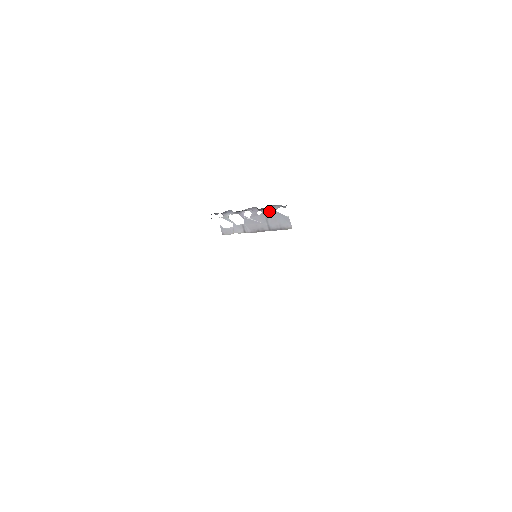
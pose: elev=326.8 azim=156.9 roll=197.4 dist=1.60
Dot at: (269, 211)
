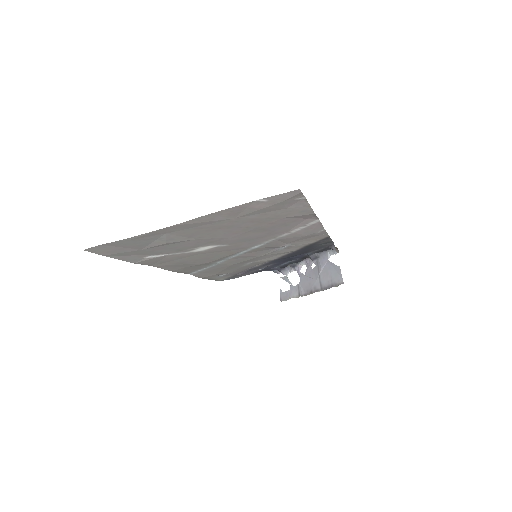
Dot at: (321, 261)
